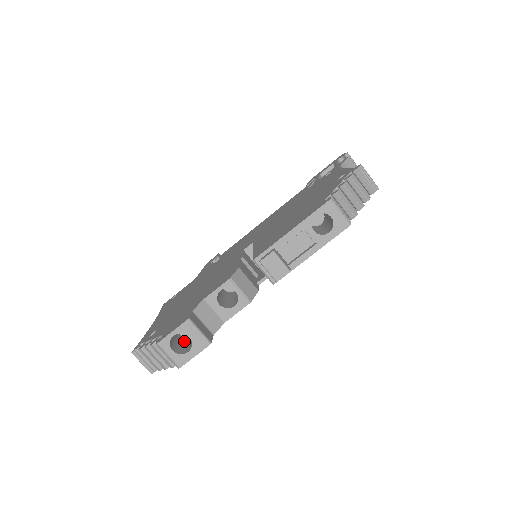
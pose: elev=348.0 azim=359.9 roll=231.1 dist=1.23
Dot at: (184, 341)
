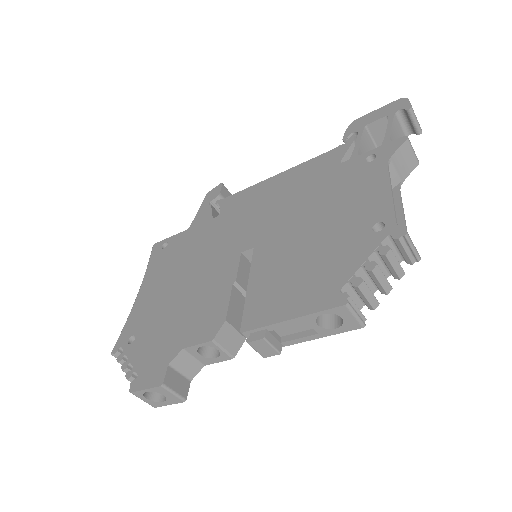
Dot at: occluded
